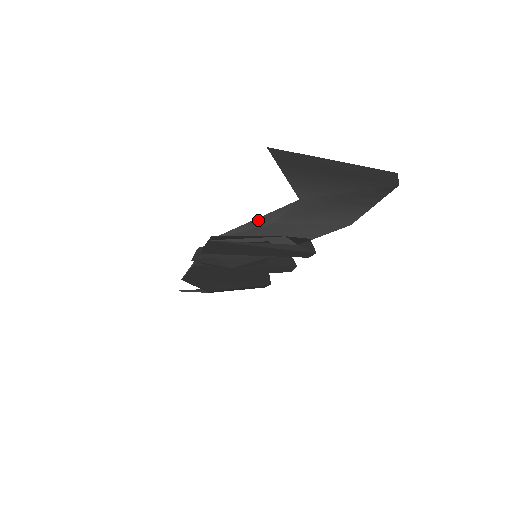
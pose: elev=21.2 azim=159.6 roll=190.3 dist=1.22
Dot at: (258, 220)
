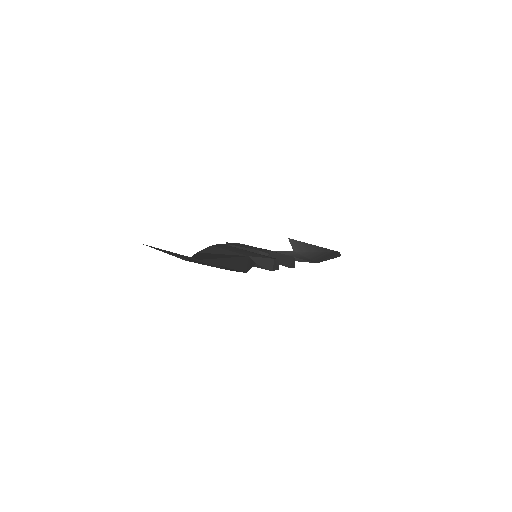
Dot at: occluded
